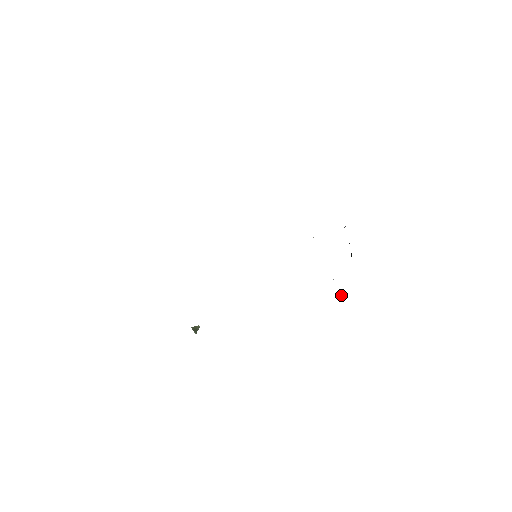
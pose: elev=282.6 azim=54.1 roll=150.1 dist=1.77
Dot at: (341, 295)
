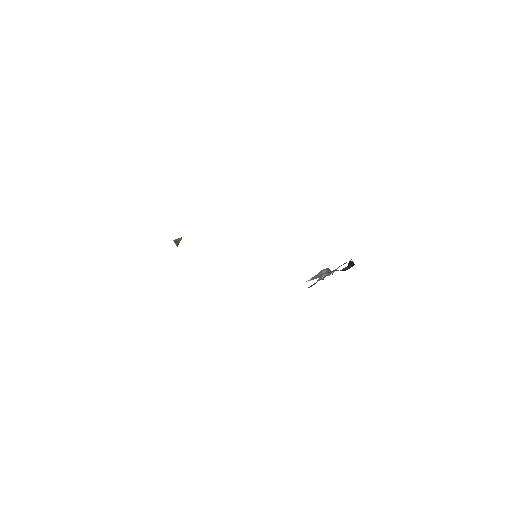
Dot at: occluded
